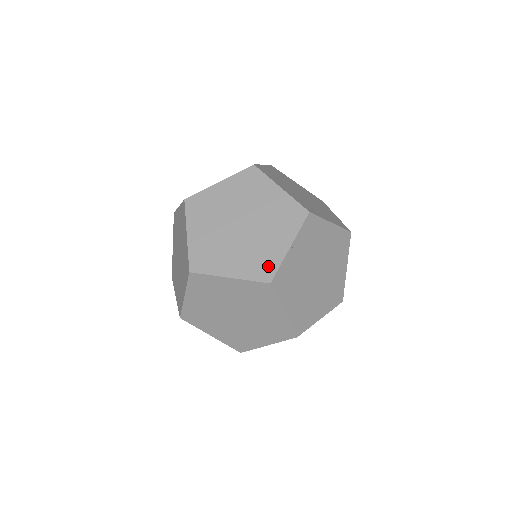
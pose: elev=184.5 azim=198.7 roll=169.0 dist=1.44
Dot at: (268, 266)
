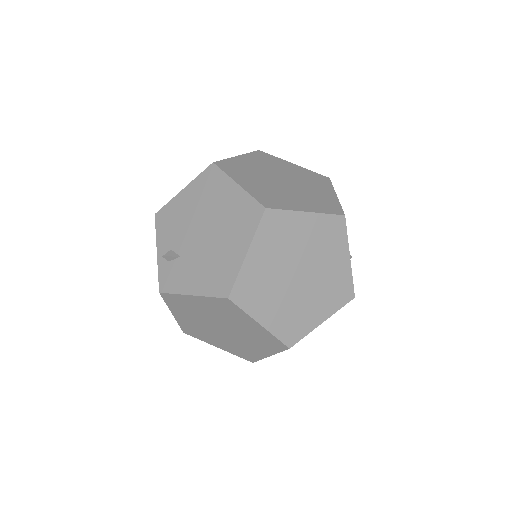
Dot at: (345, 287)
